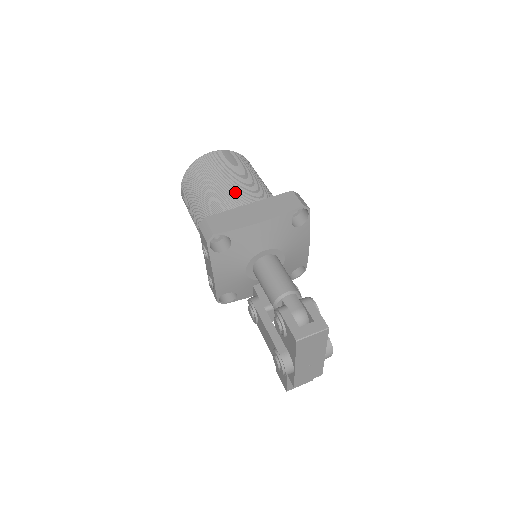
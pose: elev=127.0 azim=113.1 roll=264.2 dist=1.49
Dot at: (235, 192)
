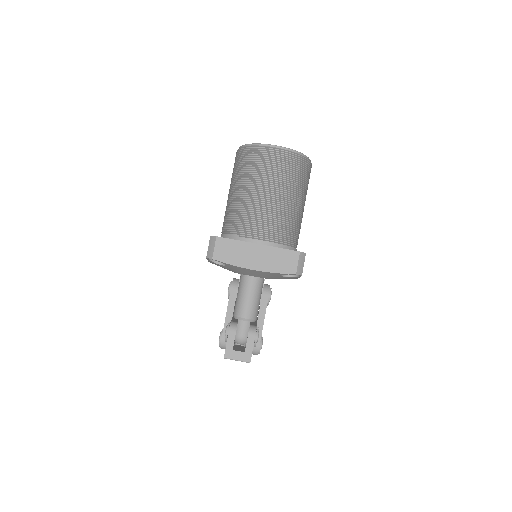
Dot at: (260, 216)
